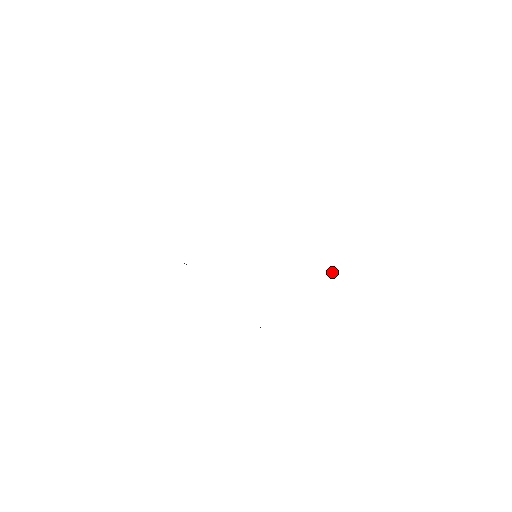
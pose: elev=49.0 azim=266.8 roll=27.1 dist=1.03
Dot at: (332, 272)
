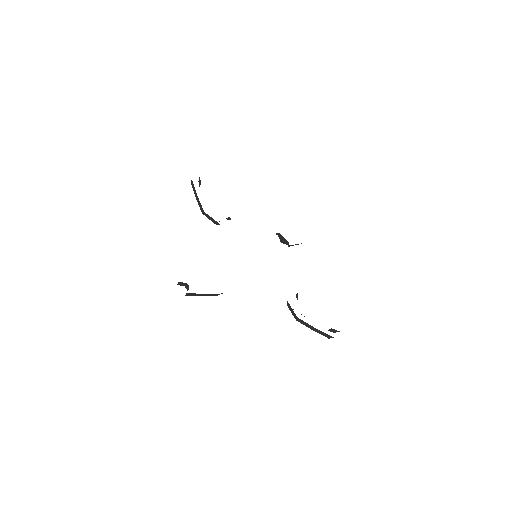
Dot at: occluded
